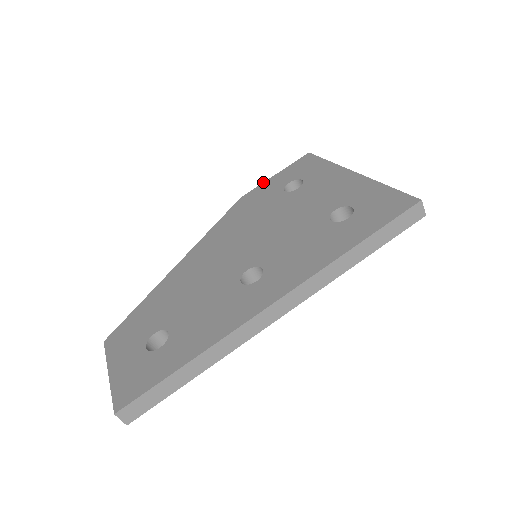
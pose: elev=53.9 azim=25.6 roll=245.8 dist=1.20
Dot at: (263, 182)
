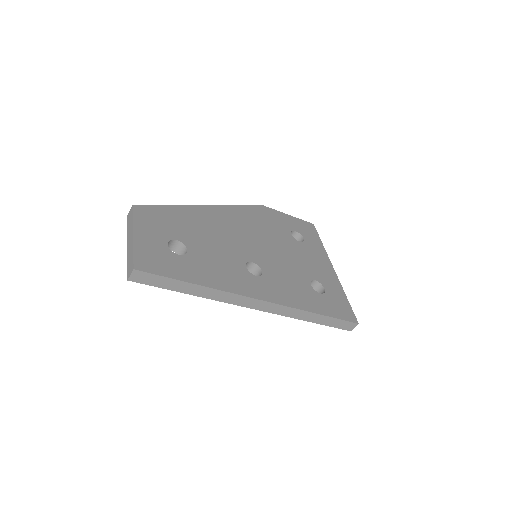
Dot at: occluded
